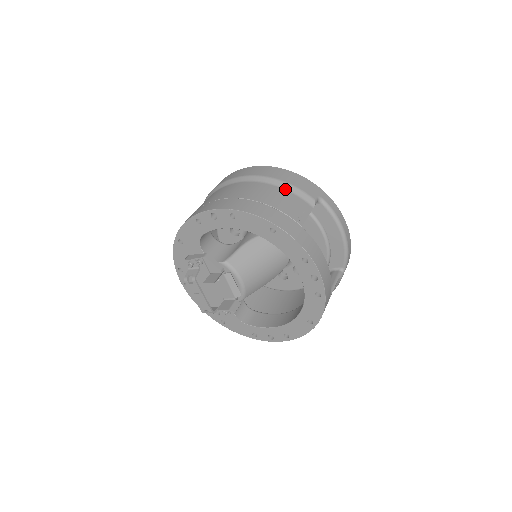
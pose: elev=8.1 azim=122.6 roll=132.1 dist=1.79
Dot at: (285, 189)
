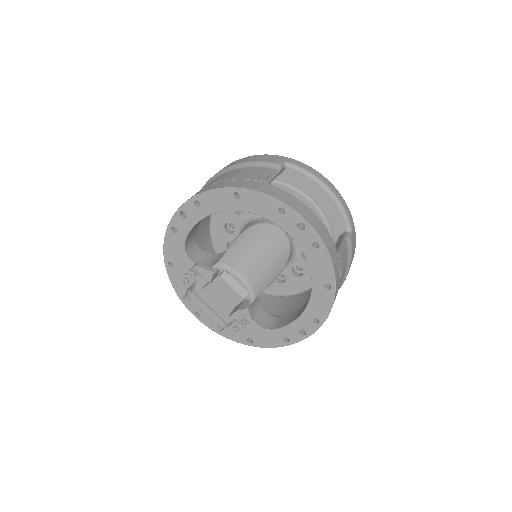
Dot at: (246, 167)
